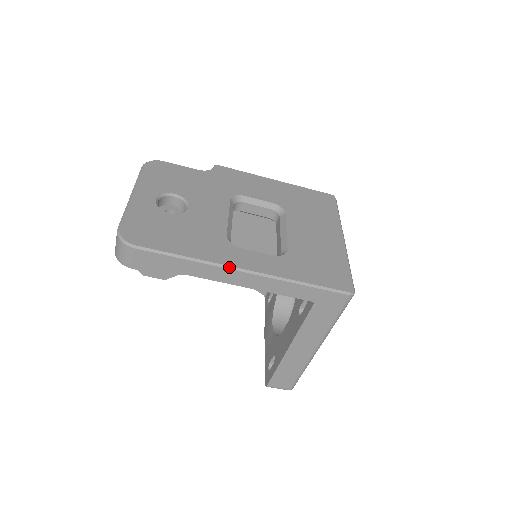
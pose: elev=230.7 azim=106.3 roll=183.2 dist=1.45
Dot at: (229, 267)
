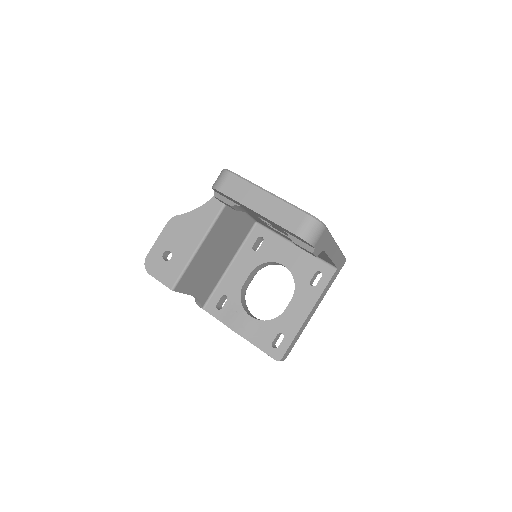
Dot at: (336, 243)
